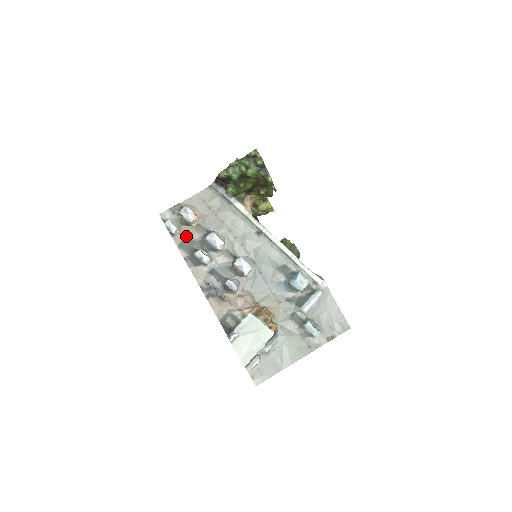
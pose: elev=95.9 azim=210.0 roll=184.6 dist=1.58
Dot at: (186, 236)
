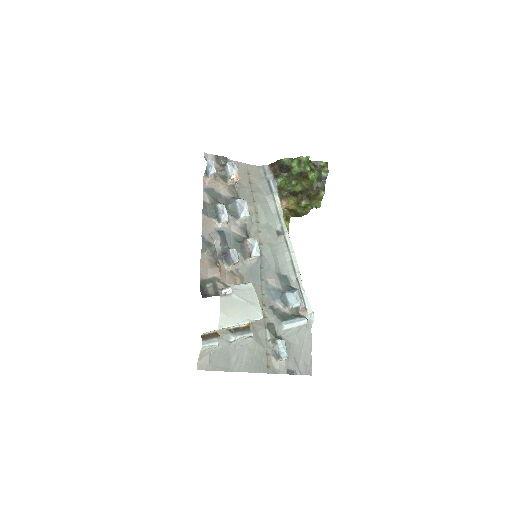
Dot at: (216, 187)
